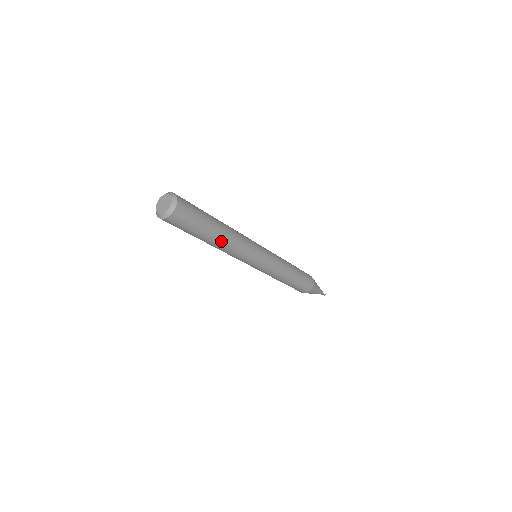
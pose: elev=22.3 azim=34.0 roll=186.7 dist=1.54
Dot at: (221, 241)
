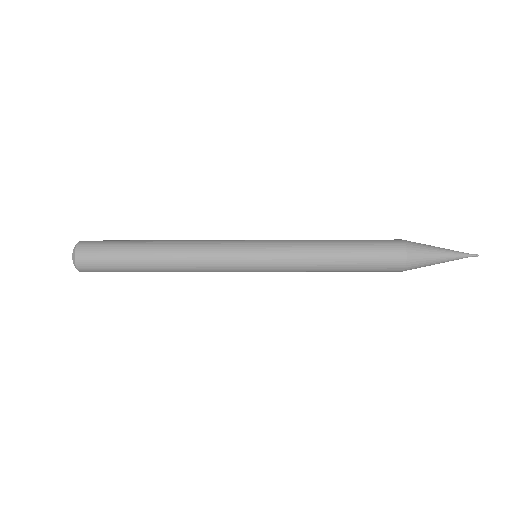
Dot at: (163, 255)
